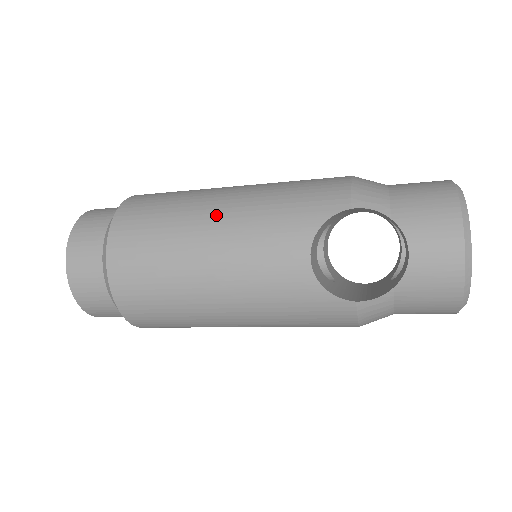
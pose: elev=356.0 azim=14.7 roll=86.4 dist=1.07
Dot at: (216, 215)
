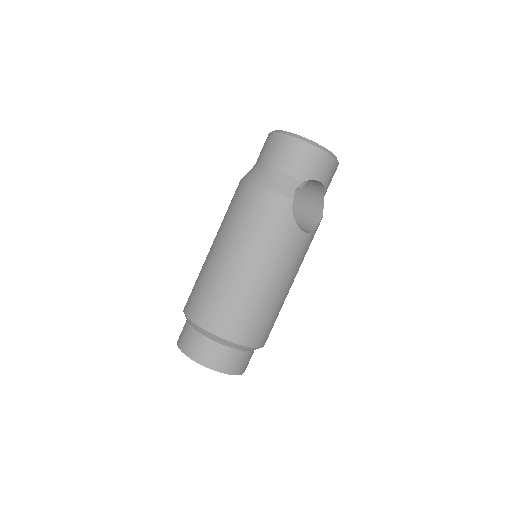
Dot at: (258, 275)
